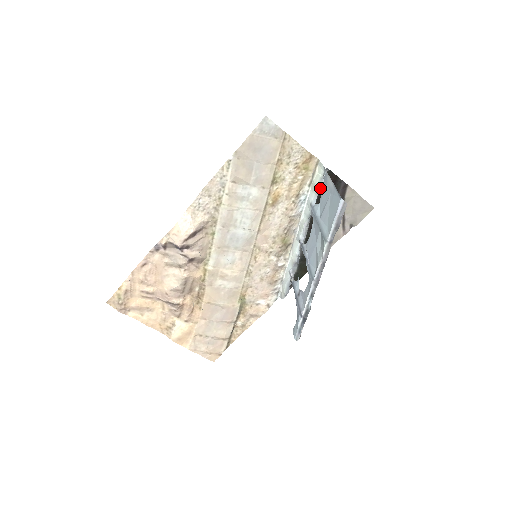
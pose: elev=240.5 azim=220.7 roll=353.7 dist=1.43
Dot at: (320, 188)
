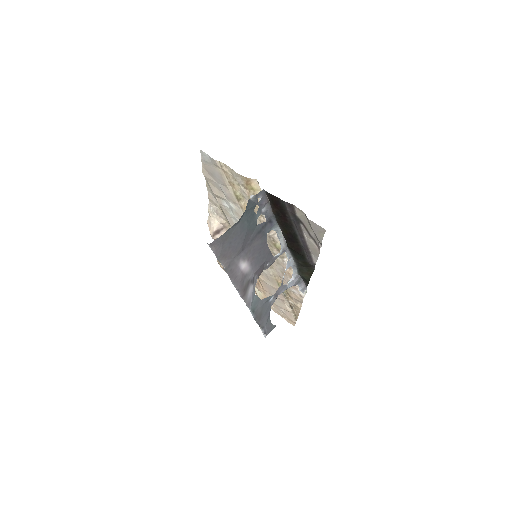
Dot at: (261, 209)
